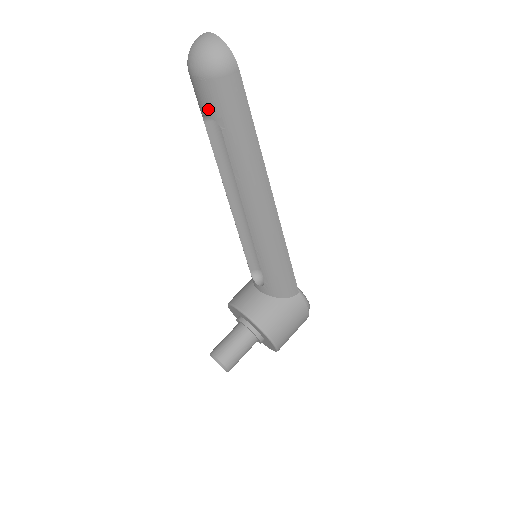
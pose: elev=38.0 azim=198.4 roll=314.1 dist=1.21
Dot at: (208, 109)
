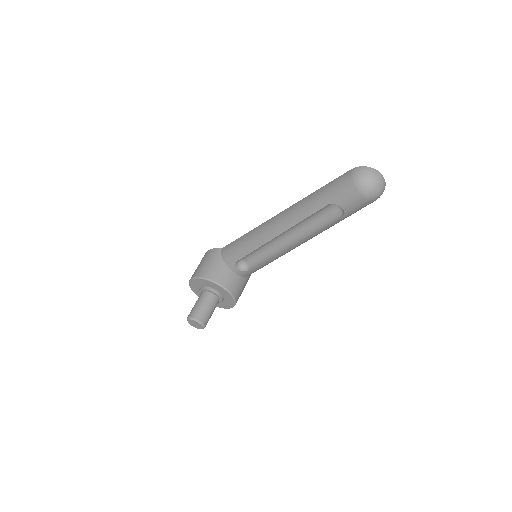
Dot at: (348, 208)
